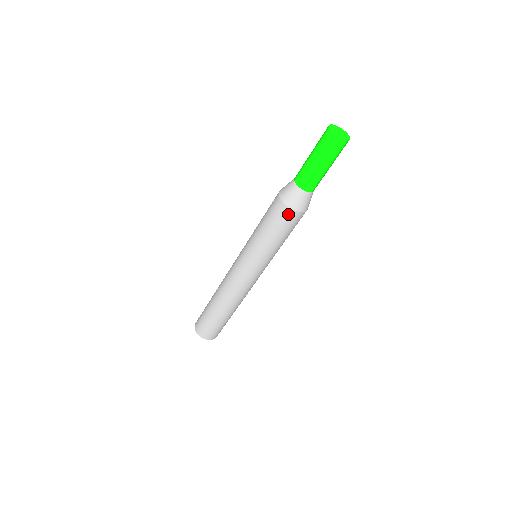
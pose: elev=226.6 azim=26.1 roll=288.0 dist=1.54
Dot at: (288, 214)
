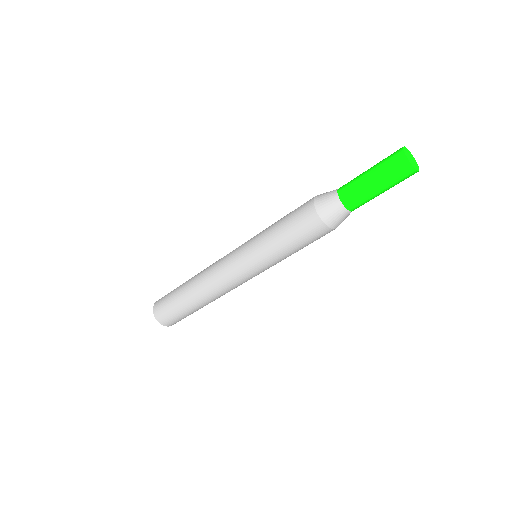
Dot at: (329, 232)
